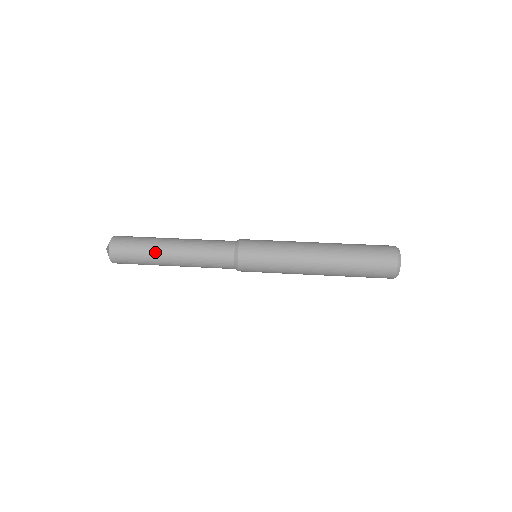
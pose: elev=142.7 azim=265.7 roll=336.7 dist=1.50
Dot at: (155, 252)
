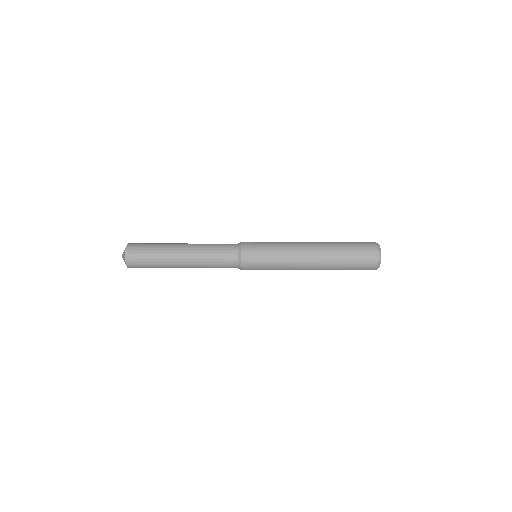
Dot at: (167, 260)
